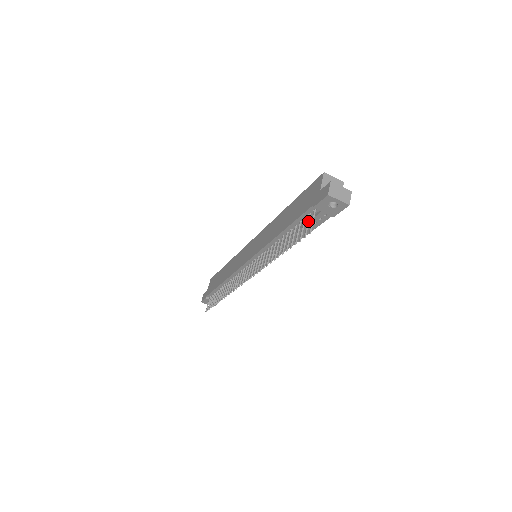
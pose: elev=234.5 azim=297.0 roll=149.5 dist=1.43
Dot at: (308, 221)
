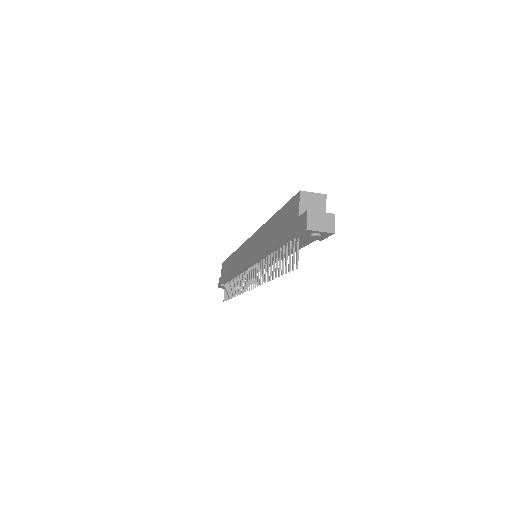
Dot at: (293, 249)
